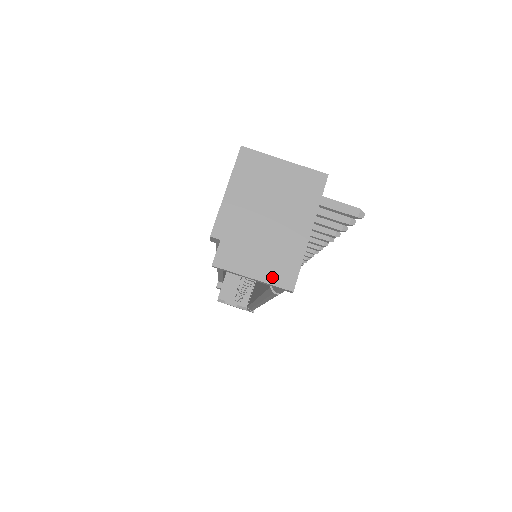
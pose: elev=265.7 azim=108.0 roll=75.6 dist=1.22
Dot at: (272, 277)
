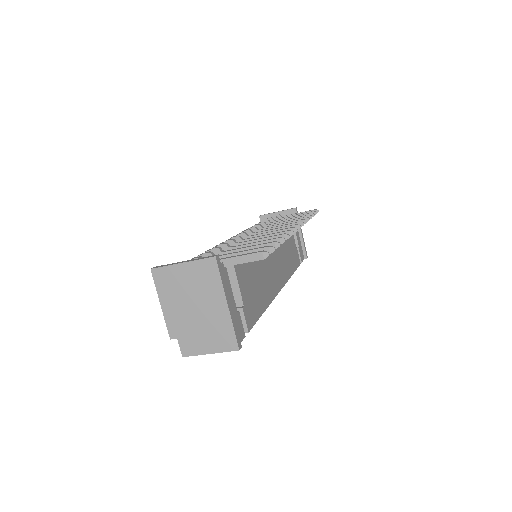
Dot at: (221, 347)
